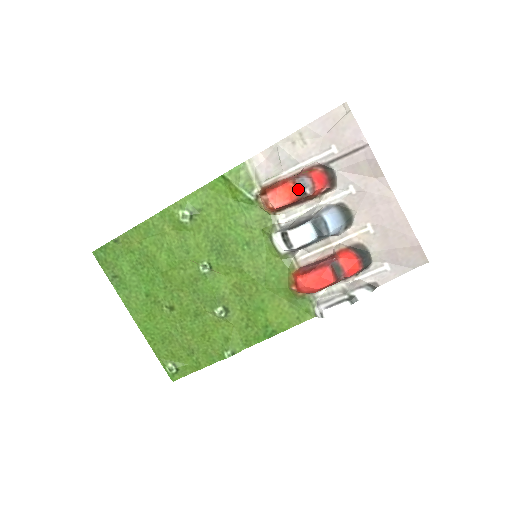
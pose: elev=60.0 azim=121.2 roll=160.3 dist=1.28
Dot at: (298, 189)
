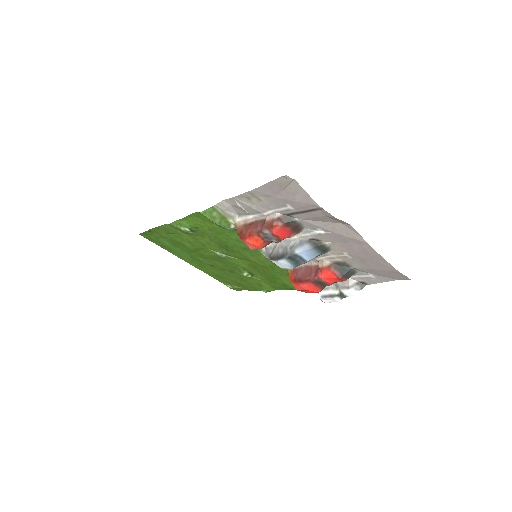
Dot at: (265, 240)
